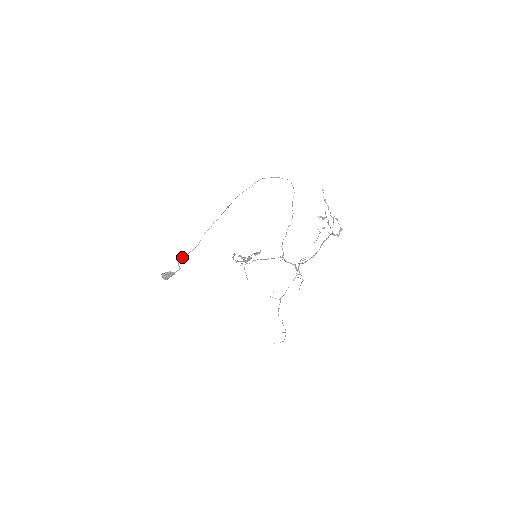
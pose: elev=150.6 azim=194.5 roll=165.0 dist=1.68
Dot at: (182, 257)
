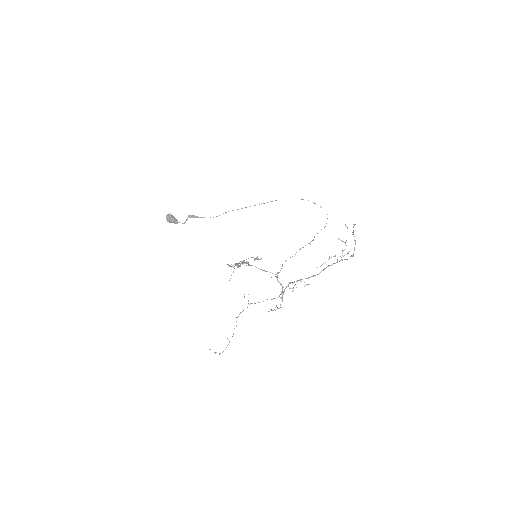
Dot at: (195, 216)
